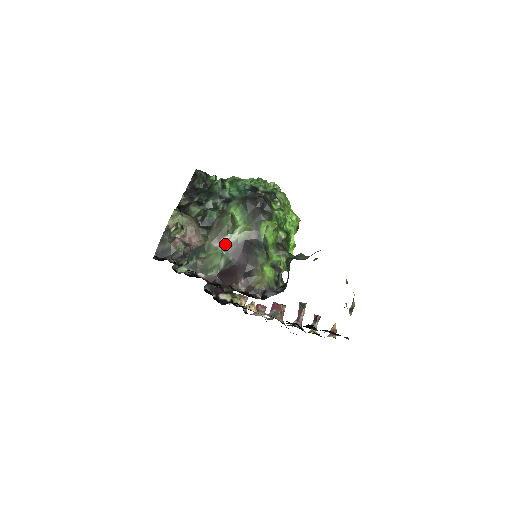
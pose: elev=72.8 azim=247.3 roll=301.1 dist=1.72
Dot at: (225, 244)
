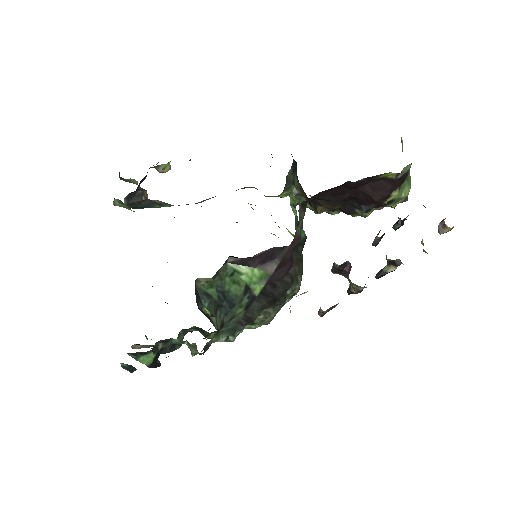
Dot at: occluded
